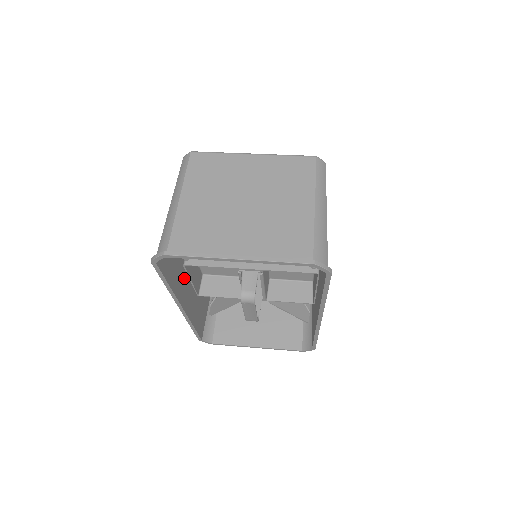
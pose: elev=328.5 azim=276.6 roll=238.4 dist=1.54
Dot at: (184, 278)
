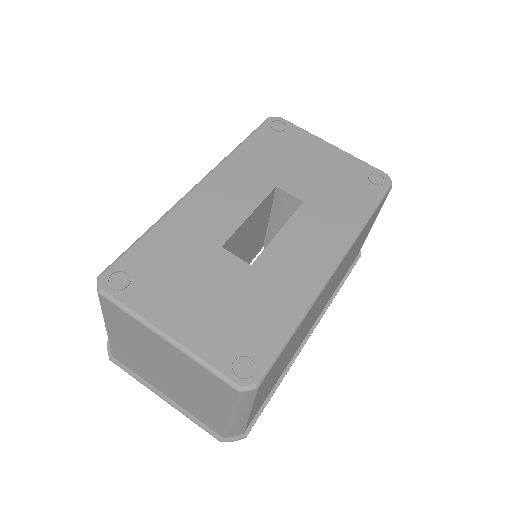
Dot at: occluded
